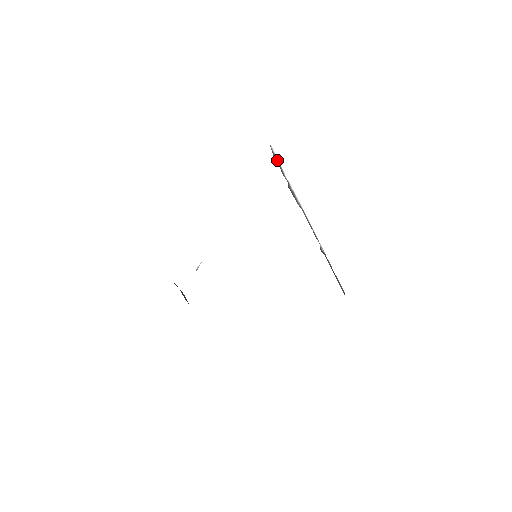
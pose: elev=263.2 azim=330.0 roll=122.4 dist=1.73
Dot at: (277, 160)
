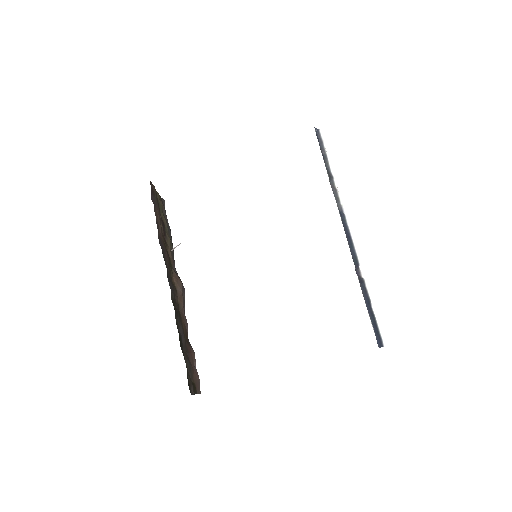
Dot at: (323, 148)
